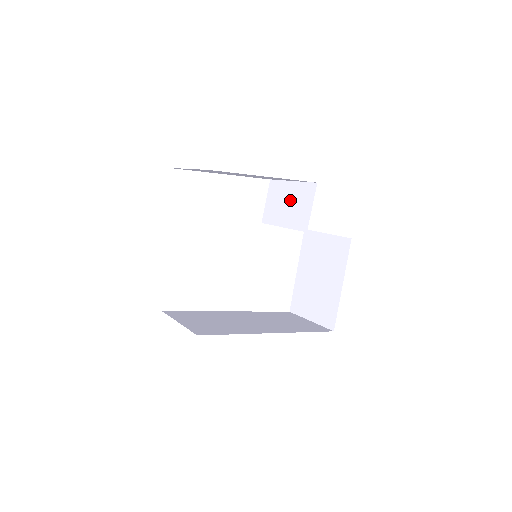
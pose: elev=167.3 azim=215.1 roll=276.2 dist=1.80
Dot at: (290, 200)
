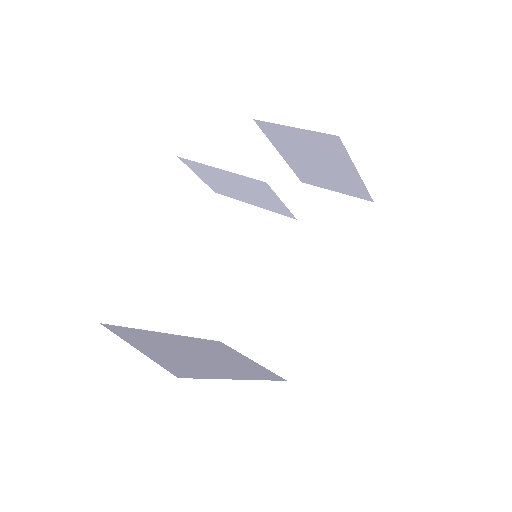
Dot at: (237, 186)
